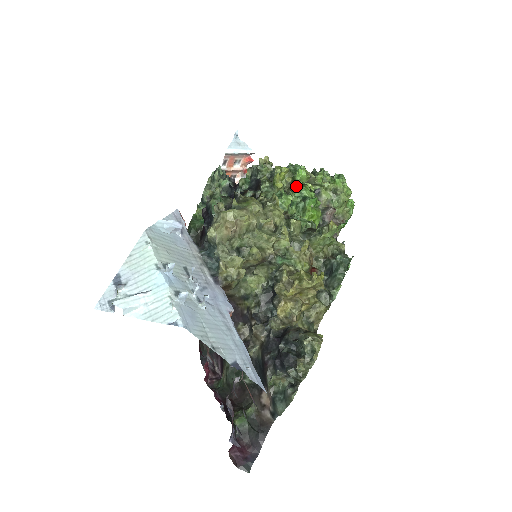
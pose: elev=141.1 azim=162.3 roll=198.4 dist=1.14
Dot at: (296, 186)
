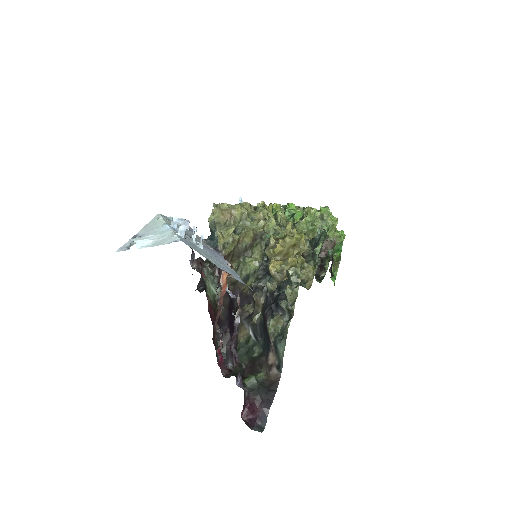
Dot at: occluded
